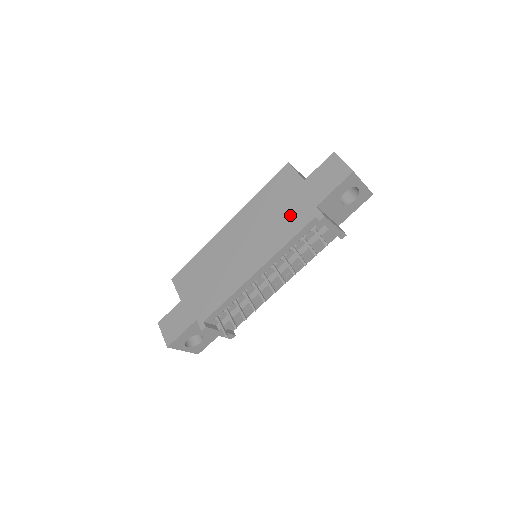
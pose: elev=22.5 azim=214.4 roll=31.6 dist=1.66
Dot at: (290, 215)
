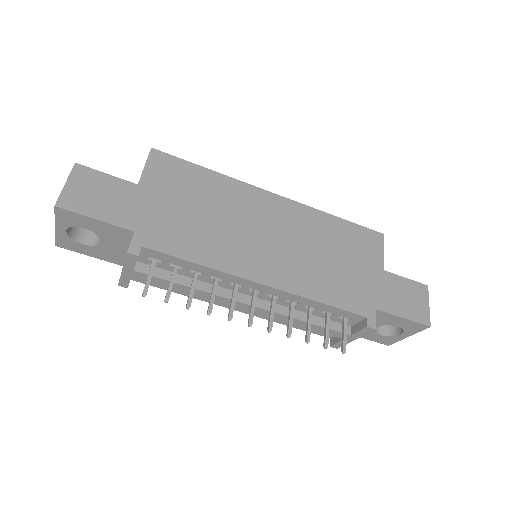
Dot at: (346, 281)
